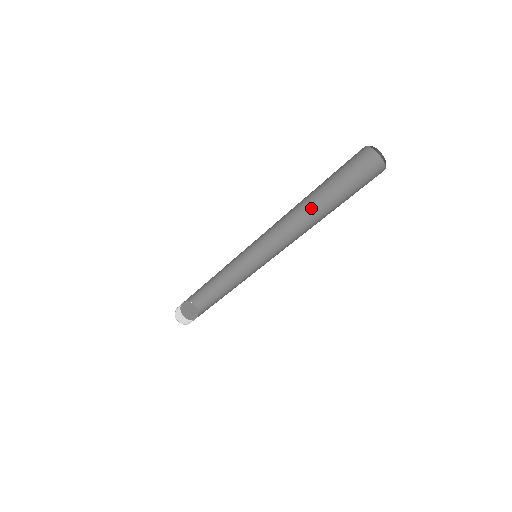
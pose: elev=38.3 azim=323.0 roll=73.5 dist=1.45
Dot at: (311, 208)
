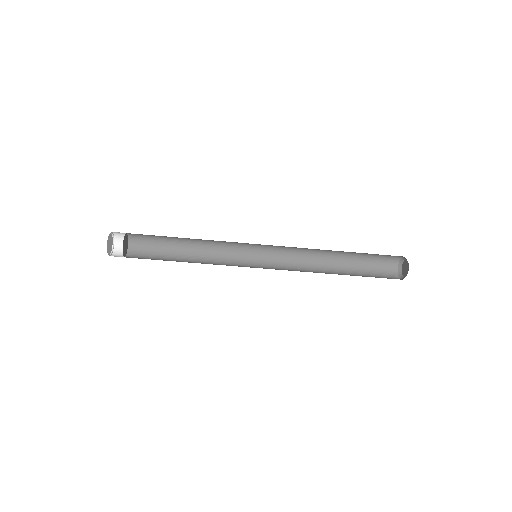
Dot at: (326, 262)
